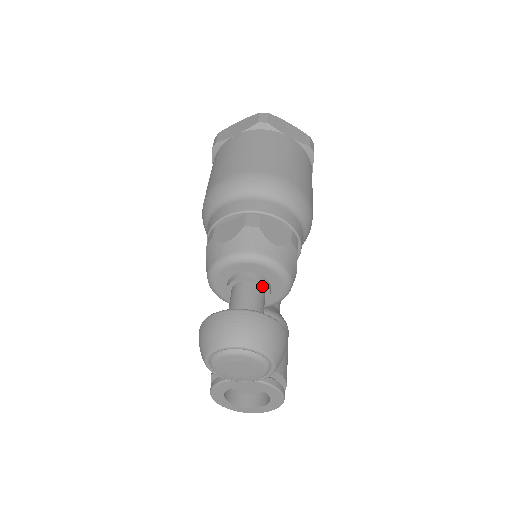
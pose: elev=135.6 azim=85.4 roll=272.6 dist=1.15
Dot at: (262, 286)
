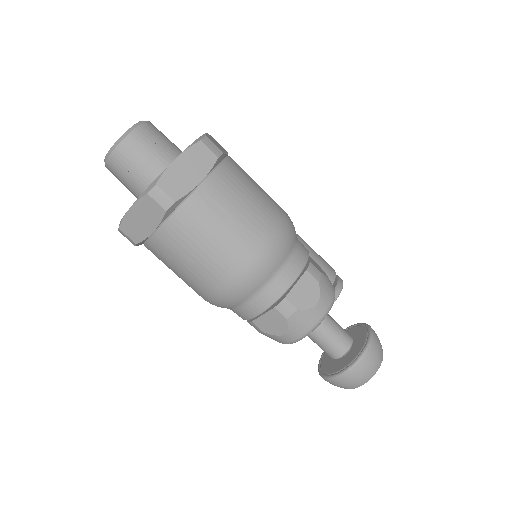
Dot at: occluded
